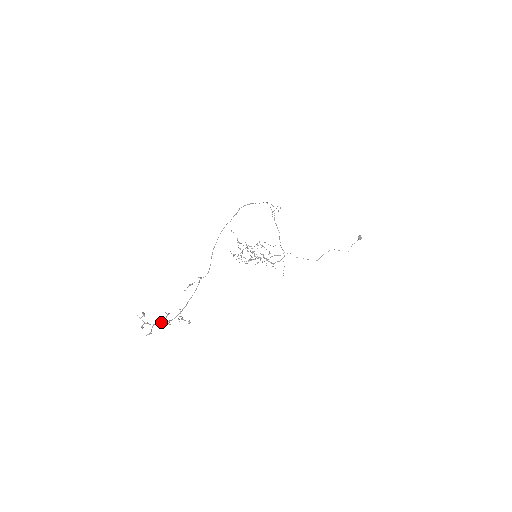
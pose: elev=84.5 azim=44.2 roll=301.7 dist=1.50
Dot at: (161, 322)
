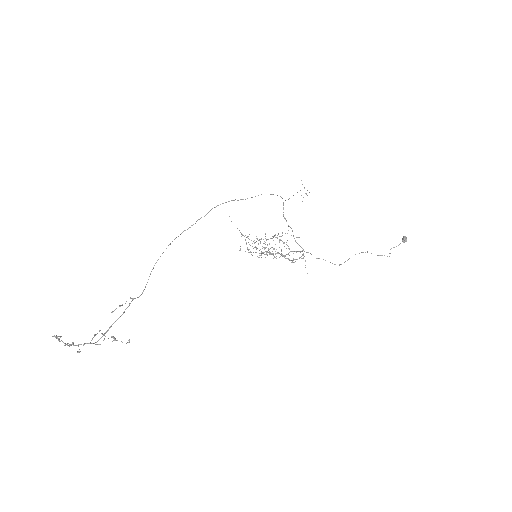
Dot at: (85, 343)
